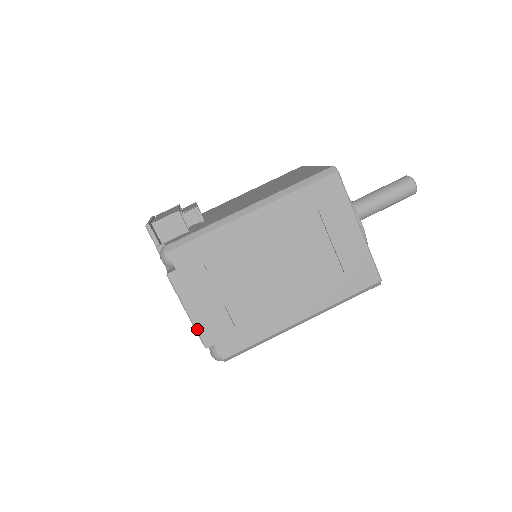
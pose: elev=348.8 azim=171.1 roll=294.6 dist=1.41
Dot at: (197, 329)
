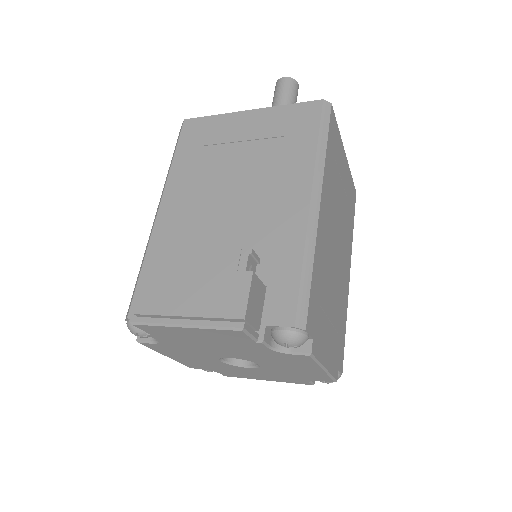
Dot at: (331, 374)
